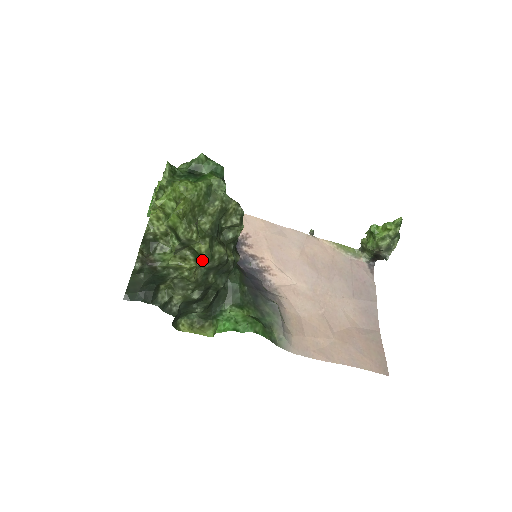
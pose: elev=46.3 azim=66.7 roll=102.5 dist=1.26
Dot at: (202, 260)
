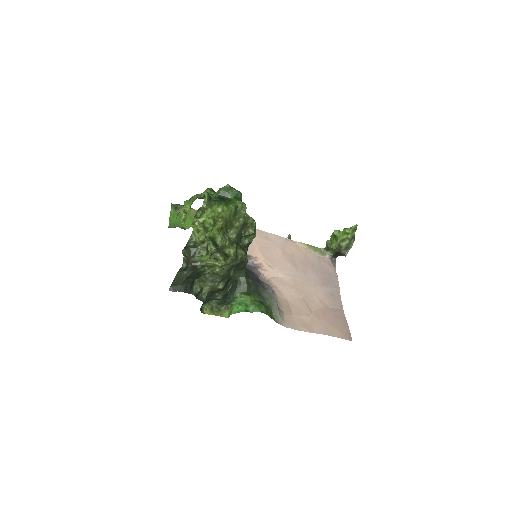
Dot at: (230, 260)
